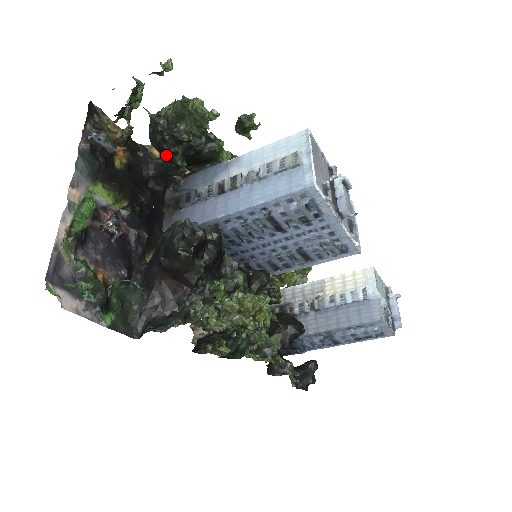
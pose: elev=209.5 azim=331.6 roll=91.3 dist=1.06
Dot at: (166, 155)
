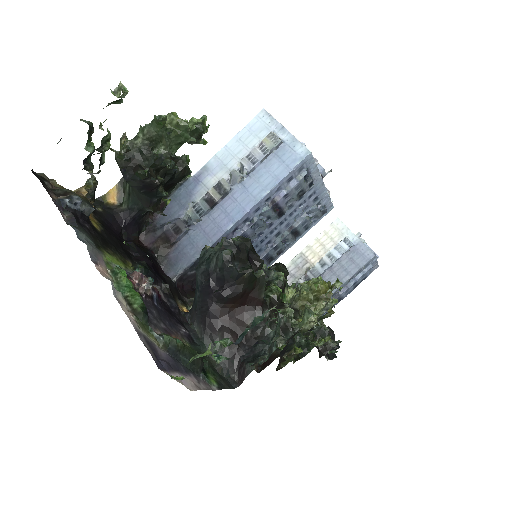
Dot at: (151, 190)
